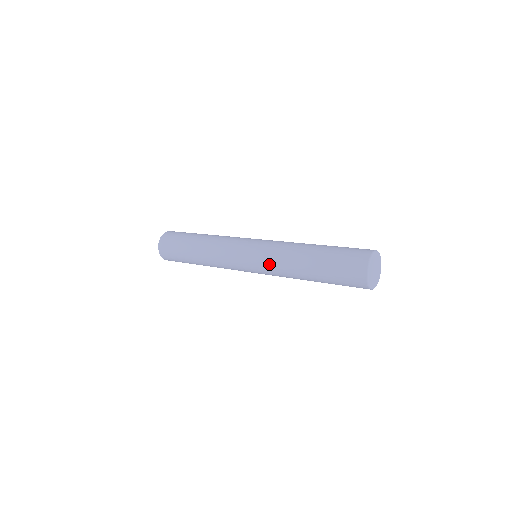
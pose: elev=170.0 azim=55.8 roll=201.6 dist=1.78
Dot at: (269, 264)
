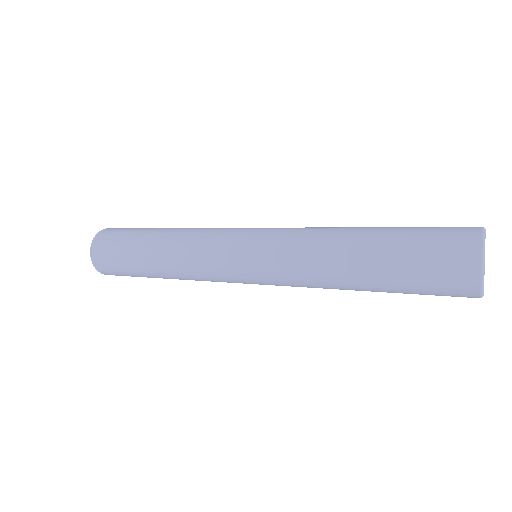
Dot at: (287, 277)
